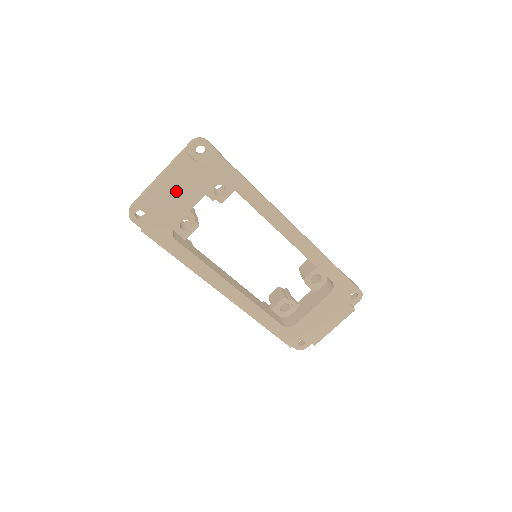
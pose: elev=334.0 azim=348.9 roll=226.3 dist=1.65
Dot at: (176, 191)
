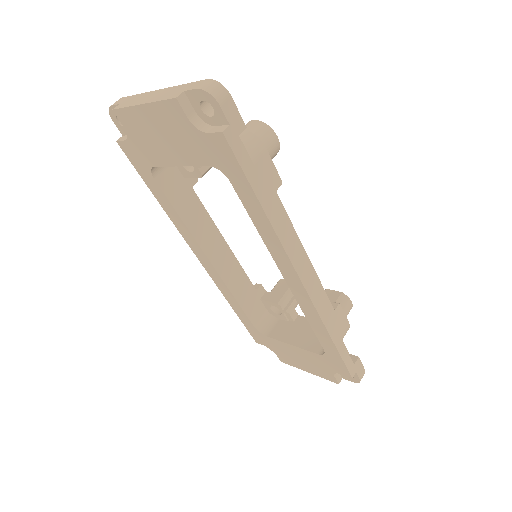
Dot at: (159, 133)
